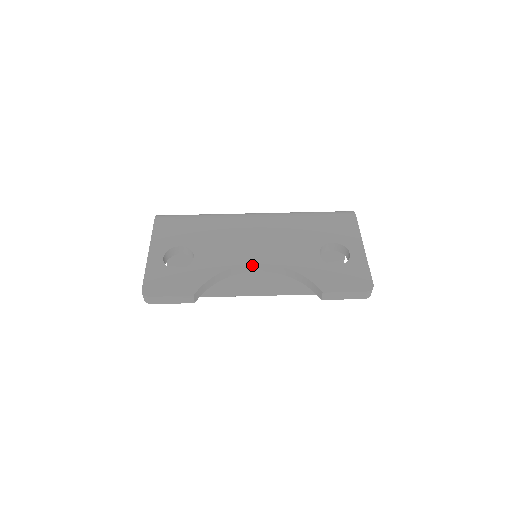
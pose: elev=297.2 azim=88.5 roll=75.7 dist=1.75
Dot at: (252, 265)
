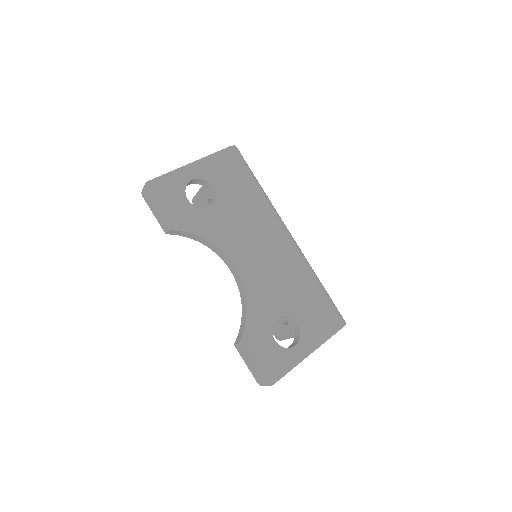
Dot at: (232, 263)
